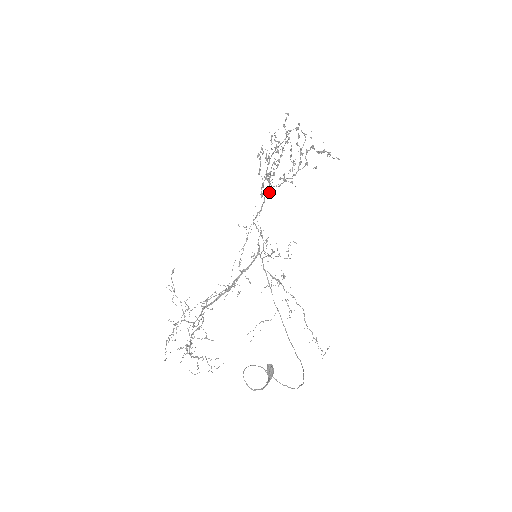
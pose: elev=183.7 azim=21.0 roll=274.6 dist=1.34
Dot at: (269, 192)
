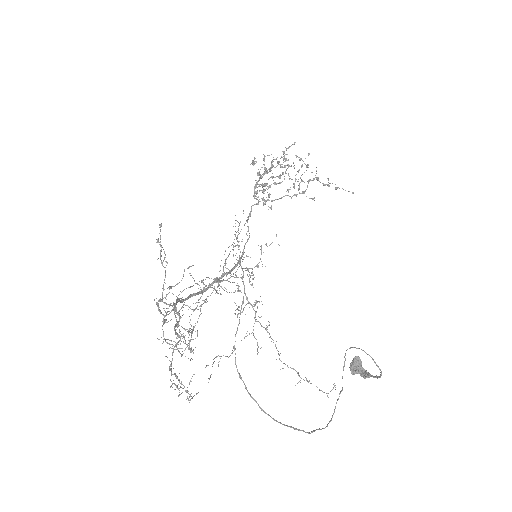
Dot at: (258, 203)
